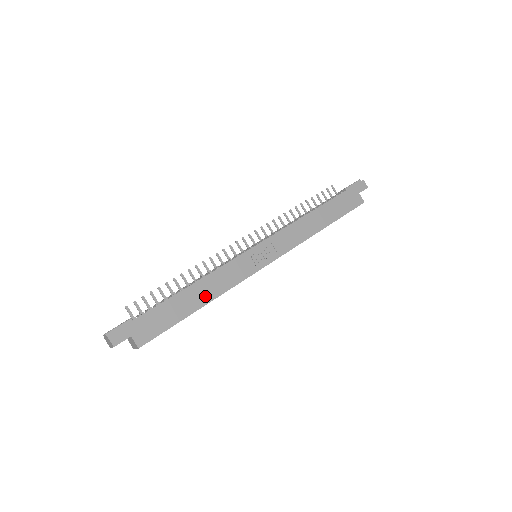
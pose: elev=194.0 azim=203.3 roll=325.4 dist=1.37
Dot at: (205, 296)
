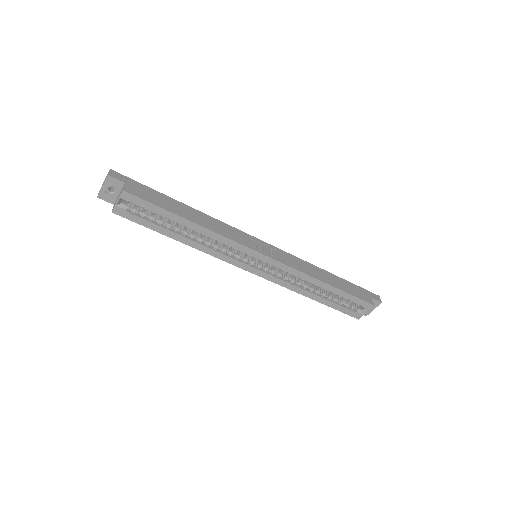
Dot at: (199, 220)
